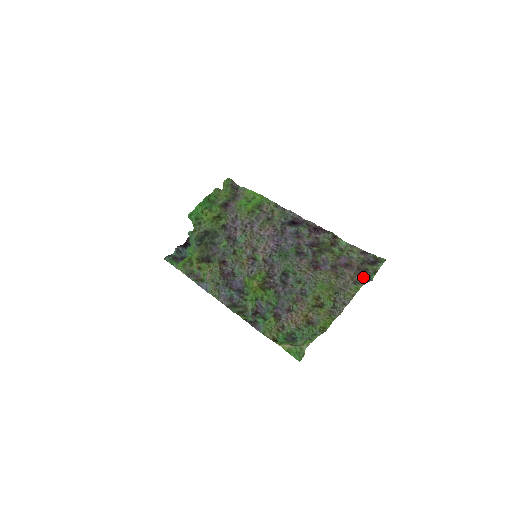
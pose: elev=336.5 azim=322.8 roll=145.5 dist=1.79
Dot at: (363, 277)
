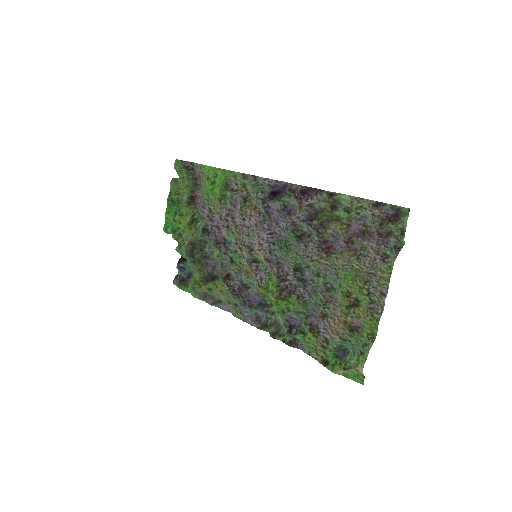
Dot at: (390, 245)
